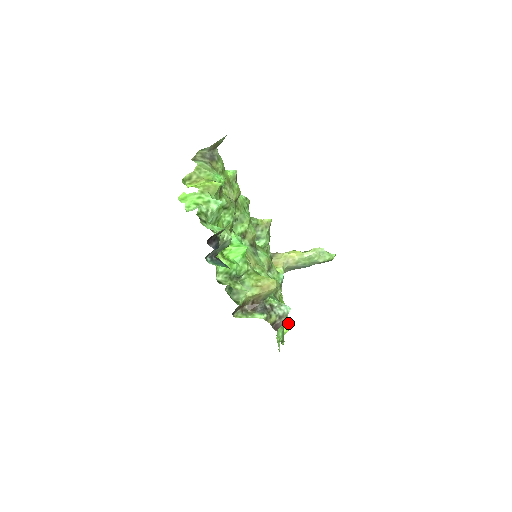
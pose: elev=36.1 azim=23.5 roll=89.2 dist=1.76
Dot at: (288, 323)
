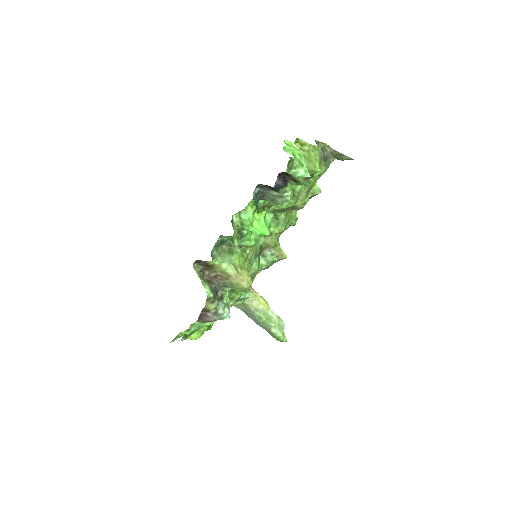
Dot at: (201, 335)
